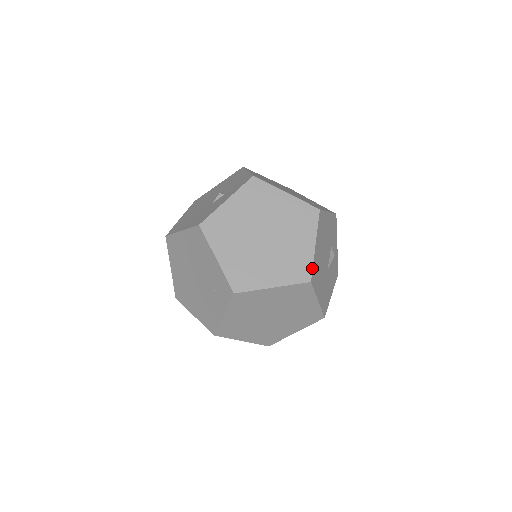
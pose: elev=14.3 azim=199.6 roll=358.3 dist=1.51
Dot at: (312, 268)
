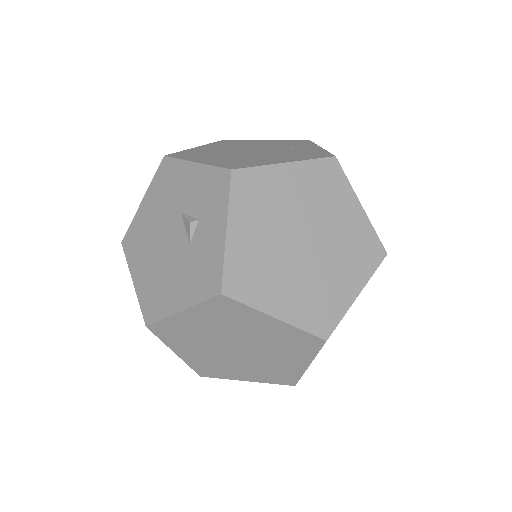
Dot at: (378, 237)
